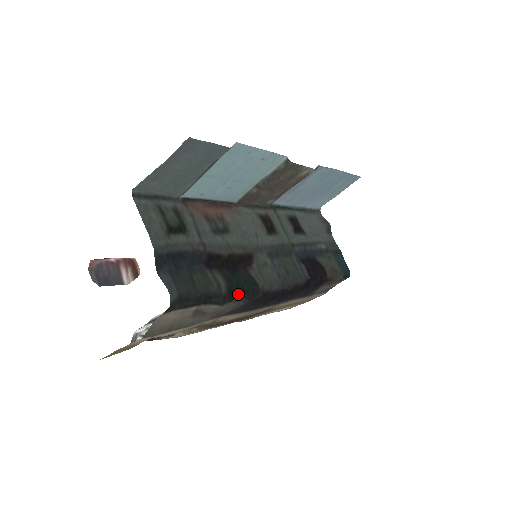
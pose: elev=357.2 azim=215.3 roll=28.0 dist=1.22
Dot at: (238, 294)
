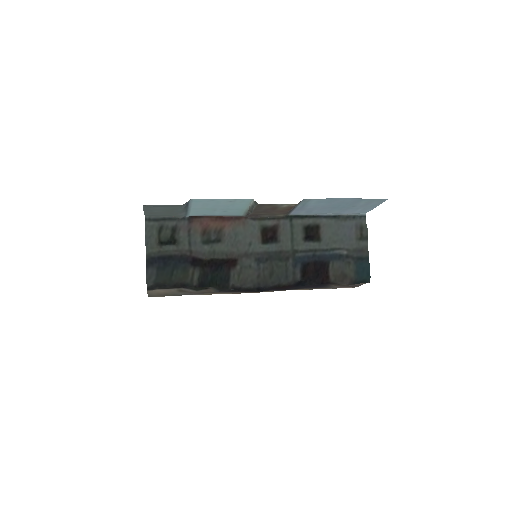
Dot at: (211, 286)
